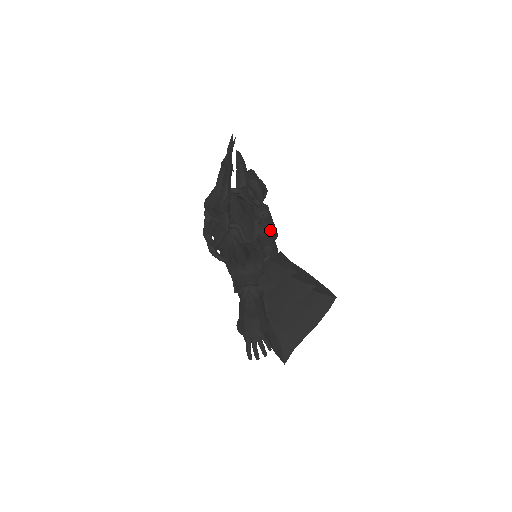
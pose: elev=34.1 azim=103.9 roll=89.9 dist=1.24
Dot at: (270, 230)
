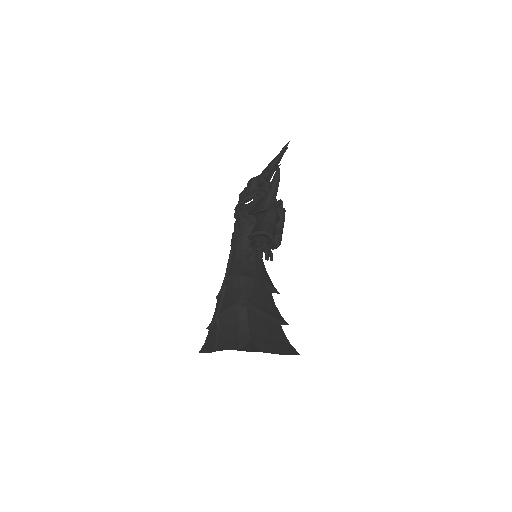
Dot at: occluded
